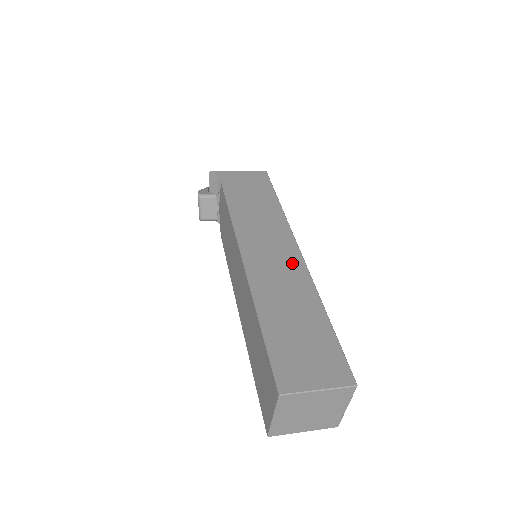
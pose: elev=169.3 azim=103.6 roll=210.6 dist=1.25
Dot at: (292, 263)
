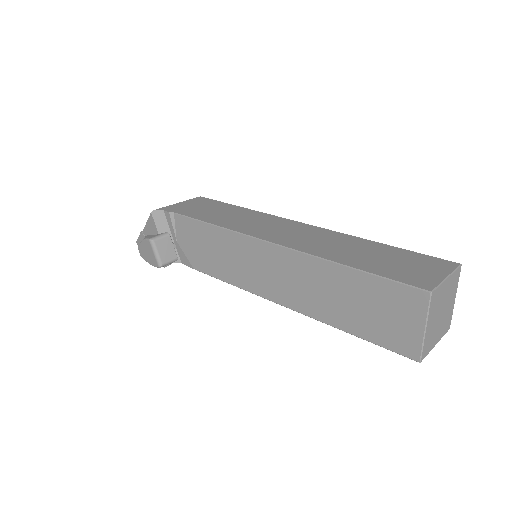
Dot at: (310, 230)
